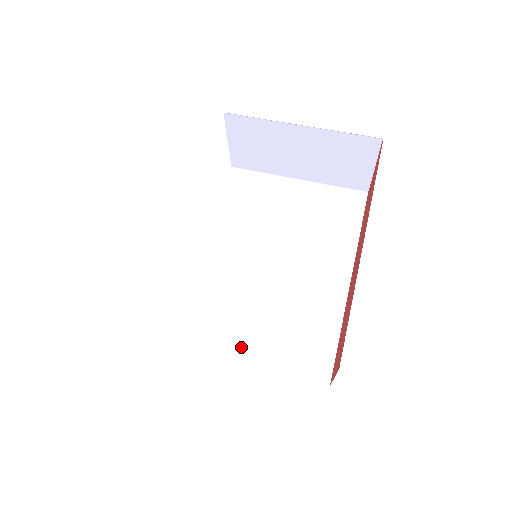
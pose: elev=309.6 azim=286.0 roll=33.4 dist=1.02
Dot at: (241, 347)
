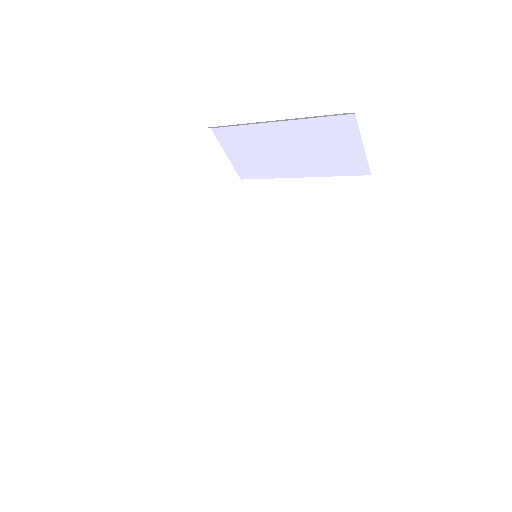
Dot at: (238, 344)
